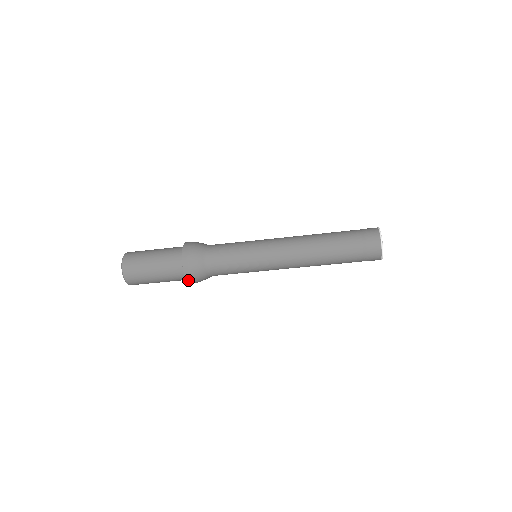
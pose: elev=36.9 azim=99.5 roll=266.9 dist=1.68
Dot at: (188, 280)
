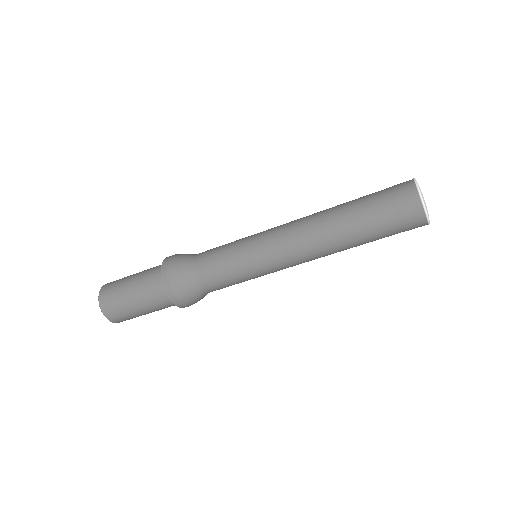
Dot at: occluded
